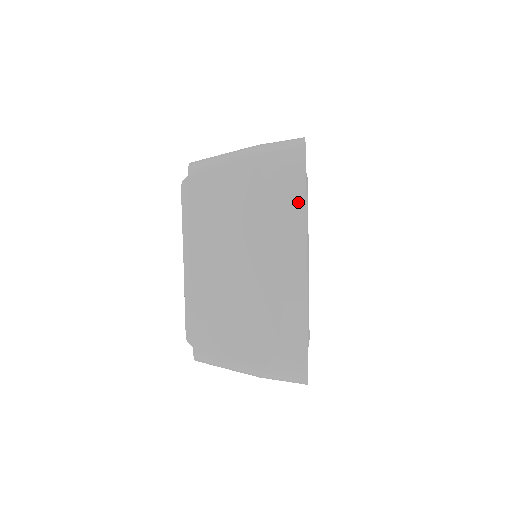
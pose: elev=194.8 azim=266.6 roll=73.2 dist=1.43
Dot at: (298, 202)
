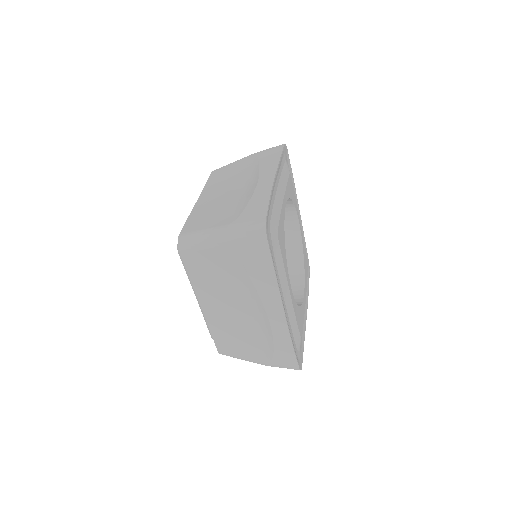
Dot at: (269, 274)
